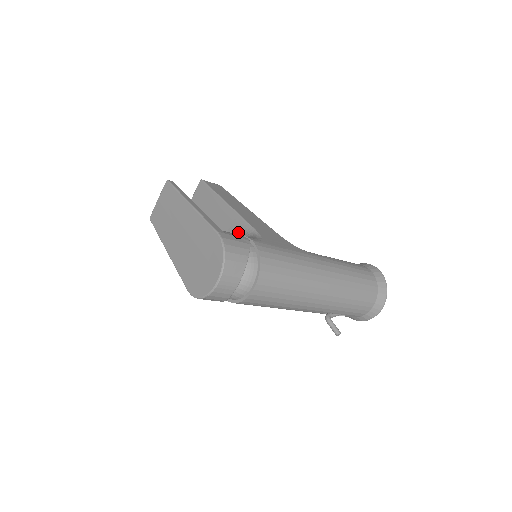
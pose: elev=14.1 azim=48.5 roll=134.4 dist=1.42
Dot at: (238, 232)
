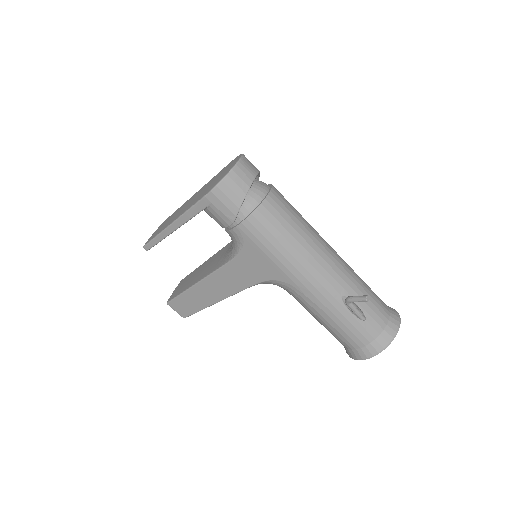
Dot at: occluded
